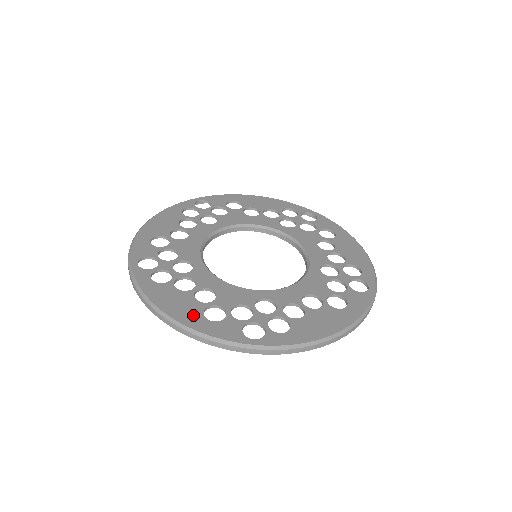
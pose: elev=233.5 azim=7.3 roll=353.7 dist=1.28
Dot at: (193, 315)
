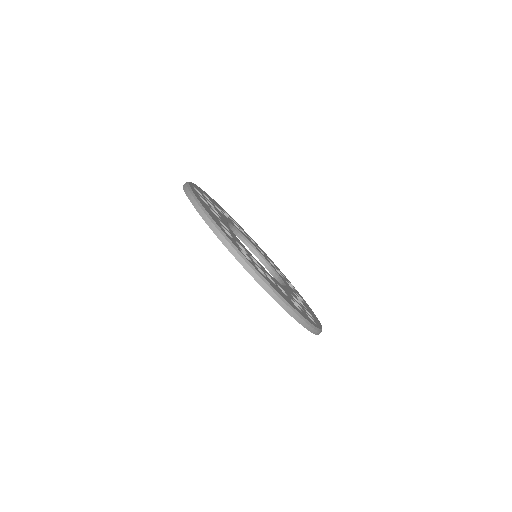
Dot at: (215, 219)
